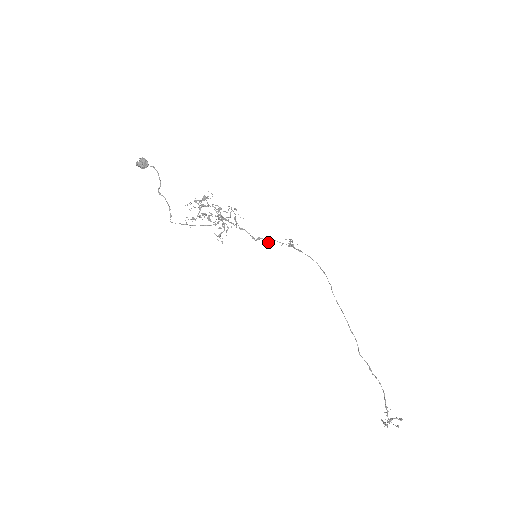
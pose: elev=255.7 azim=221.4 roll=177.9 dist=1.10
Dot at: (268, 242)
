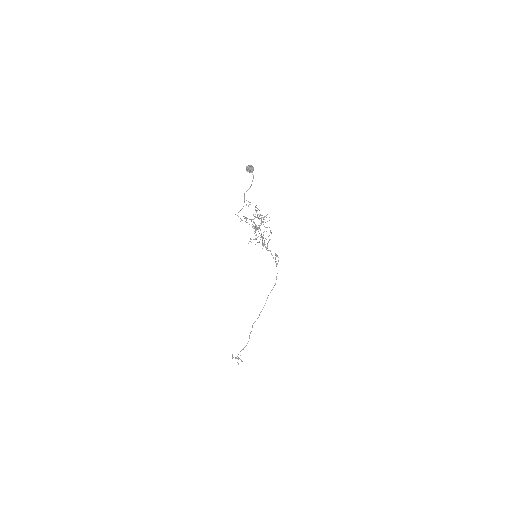
Dot at: (267, 250)
